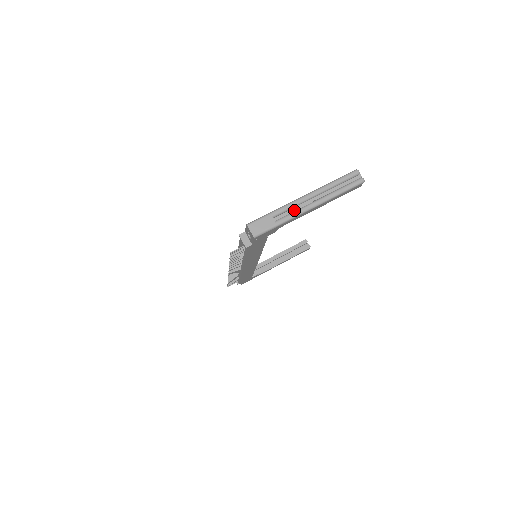
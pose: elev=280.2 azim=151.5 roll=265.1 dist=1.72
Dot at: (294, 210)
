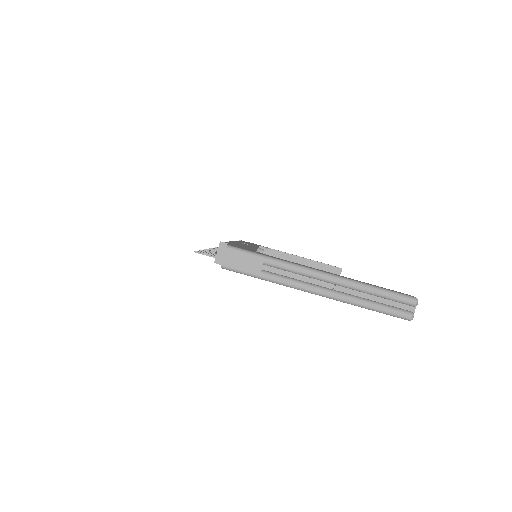
Dot at: (297, 277)
